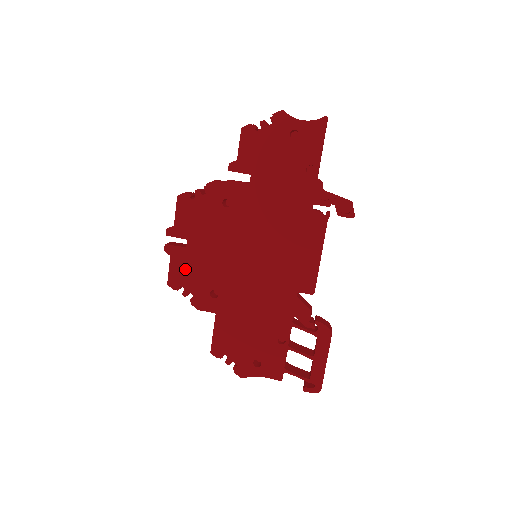
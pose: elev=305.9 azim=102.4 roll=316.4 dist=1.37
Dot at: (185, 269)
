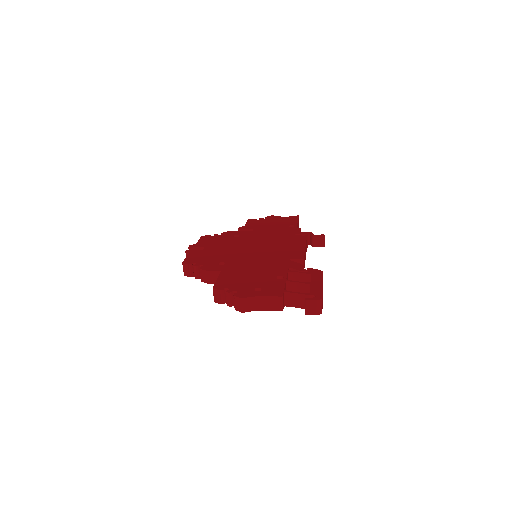
Dot at: (199, 257)
